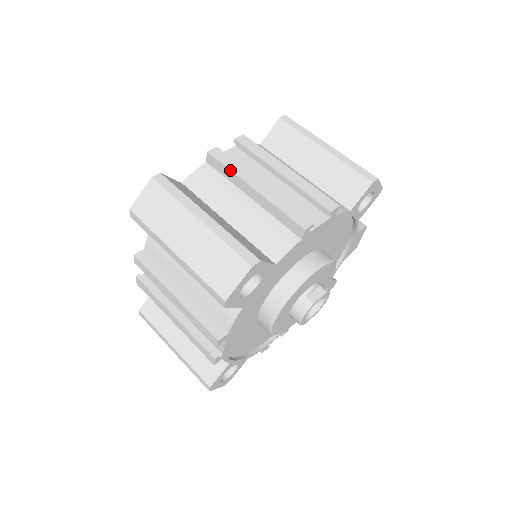
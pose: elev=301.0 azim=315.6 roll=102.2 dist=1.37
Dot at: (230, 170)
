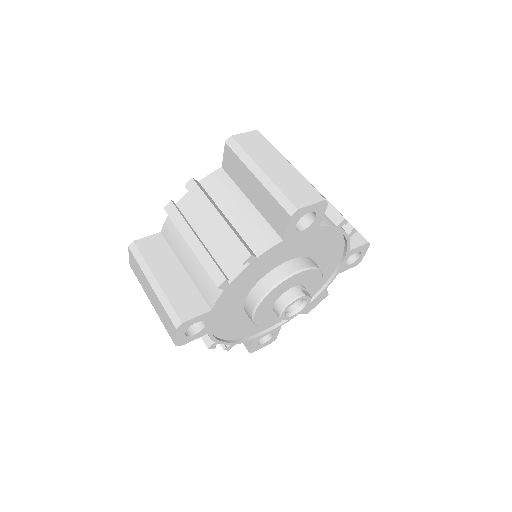
Dot at: (296, 169)
